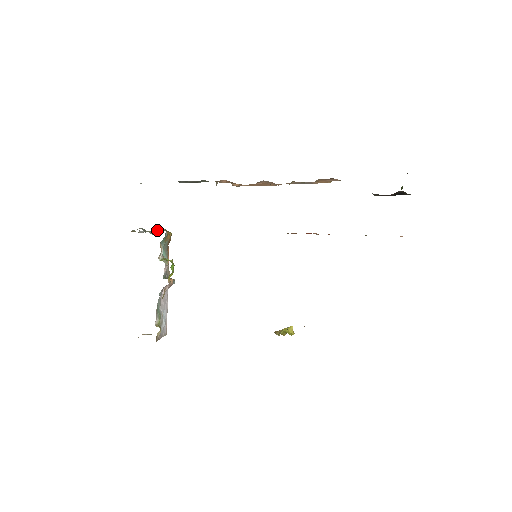
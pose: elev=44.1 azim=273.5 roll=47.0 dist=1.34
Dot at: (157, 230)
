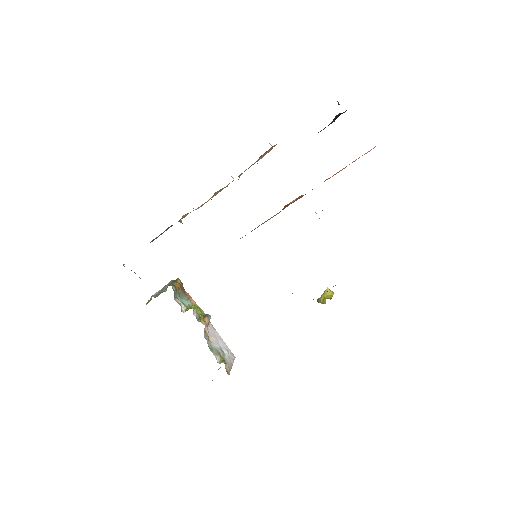
Dot at: (166, 287)
